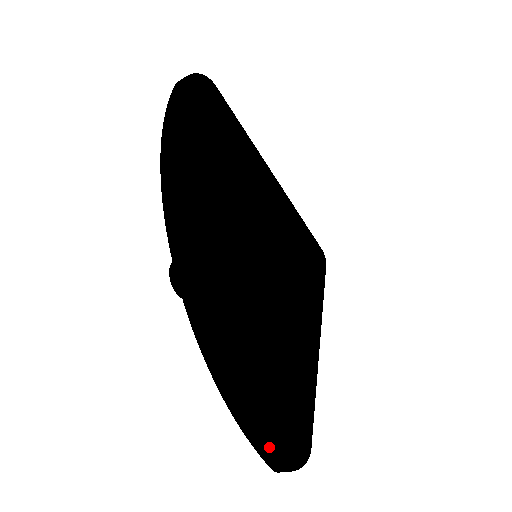
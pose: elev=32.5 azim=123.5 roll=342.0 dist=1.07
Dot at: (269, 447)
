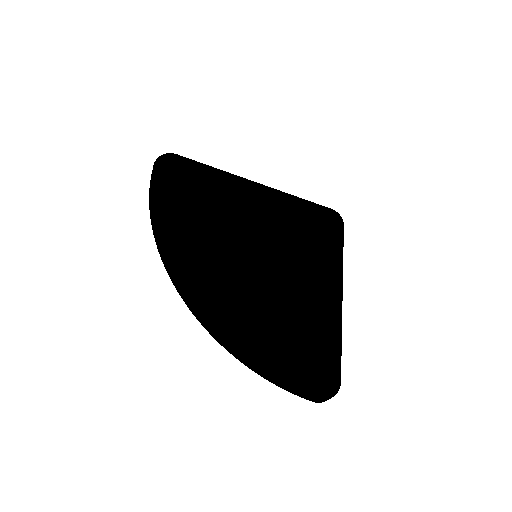
Dot at: (296, 390)
